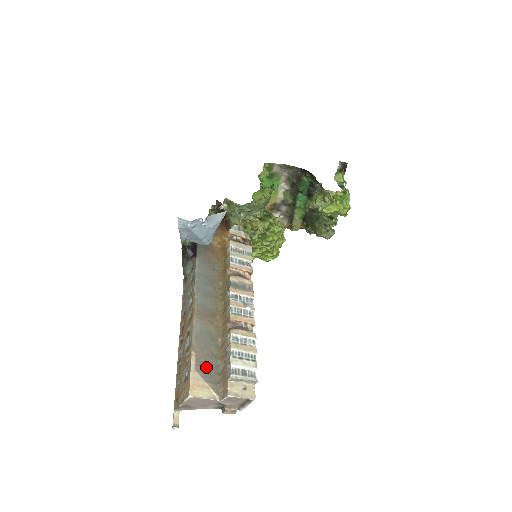
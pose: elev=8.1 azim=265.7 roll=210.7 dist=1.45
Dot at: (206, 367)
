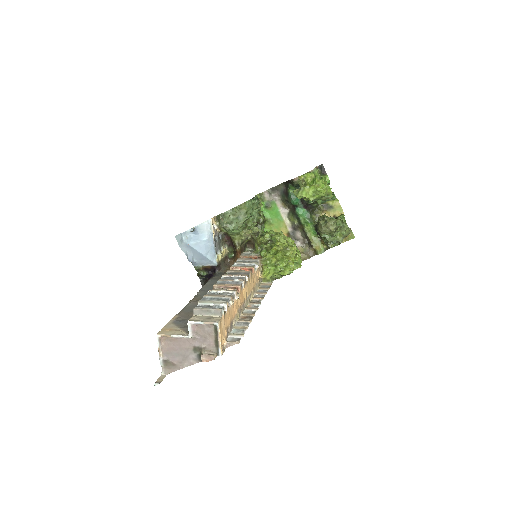
Dot at: (184, 321)
